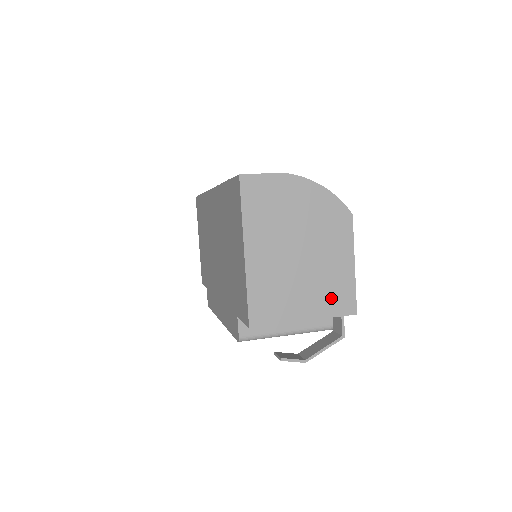
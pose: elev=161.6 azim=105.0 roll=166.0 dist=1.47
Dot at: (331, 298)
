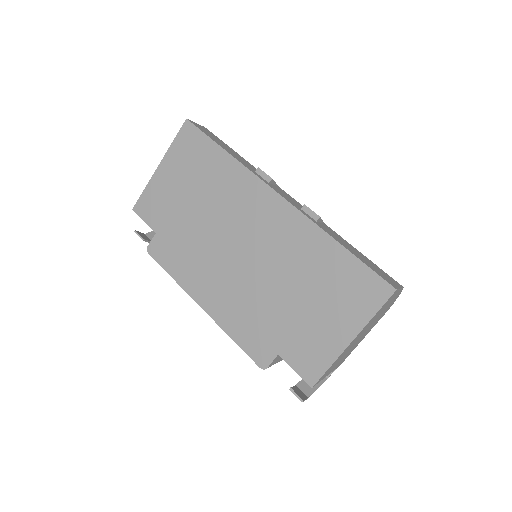
Dot at: occluded
